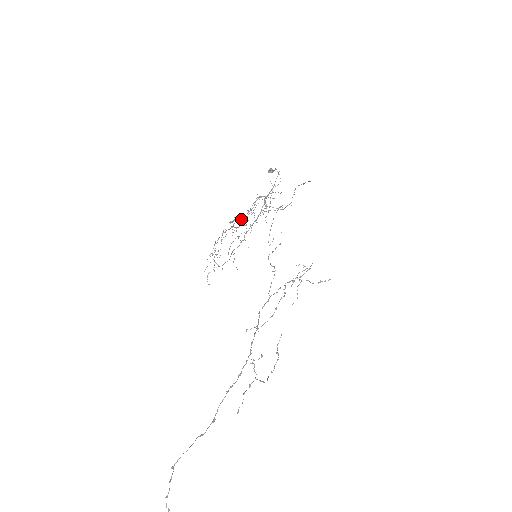
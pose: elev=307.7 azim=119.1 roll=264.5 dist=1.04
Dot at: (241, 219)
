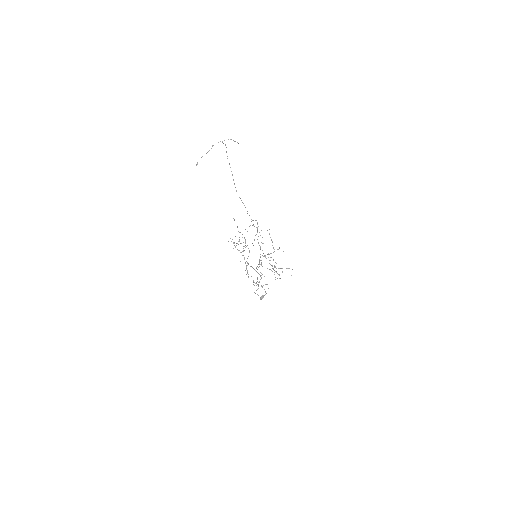
Dot at: occluded
